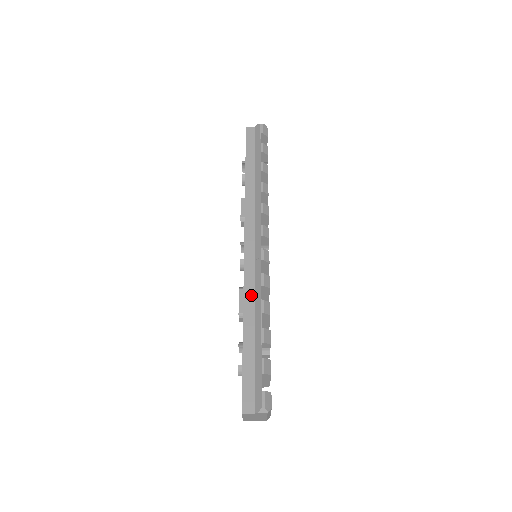
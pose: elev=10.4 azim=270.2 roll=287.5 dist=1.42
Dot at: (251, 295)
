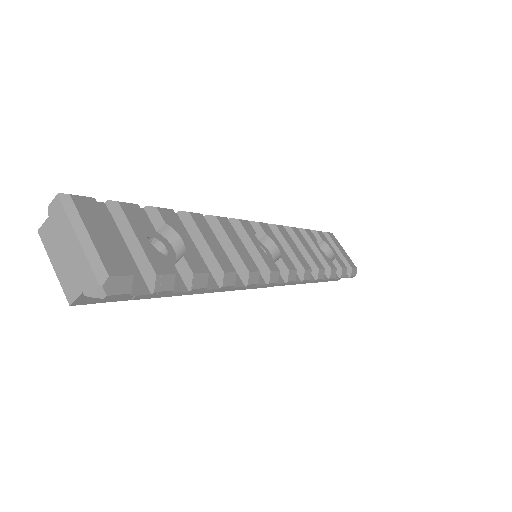
Dot at: occluded
